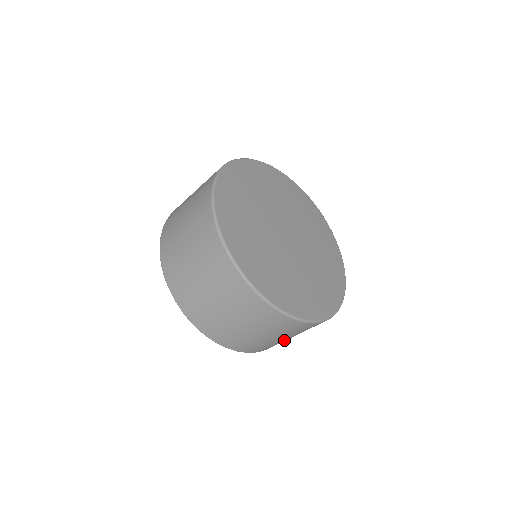
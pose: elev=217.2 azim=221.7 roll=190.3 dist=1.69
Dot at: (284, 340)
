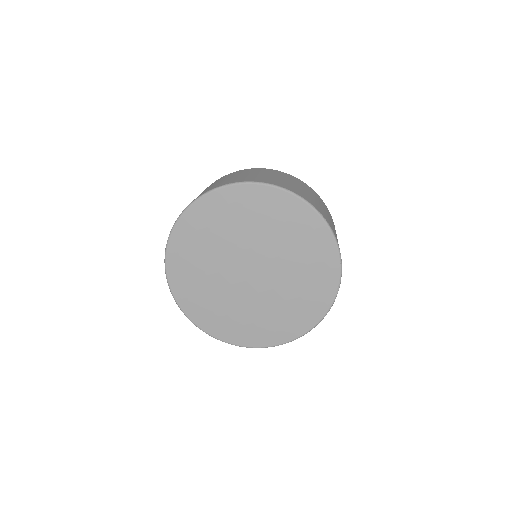
Dot at: occluded
